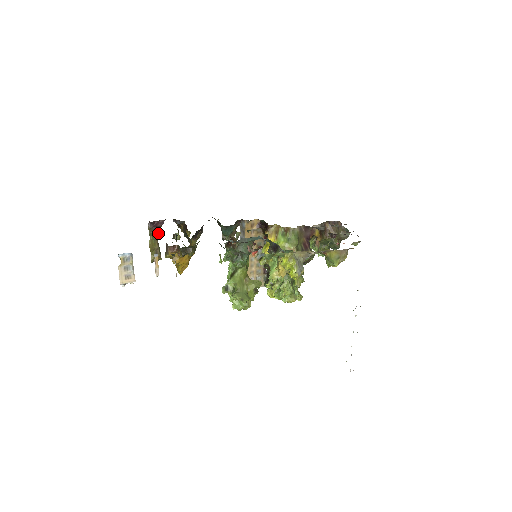
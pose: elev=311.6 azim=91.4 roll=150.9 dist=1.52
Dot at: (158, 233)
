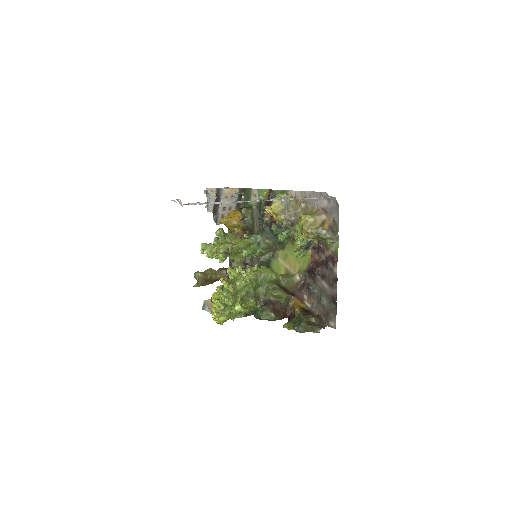
Dot at: (221, 276)
